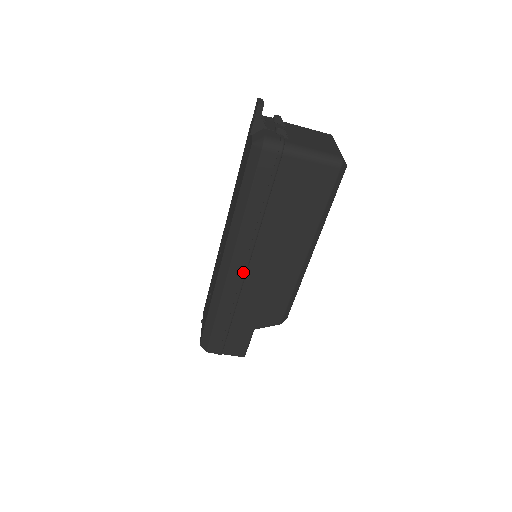
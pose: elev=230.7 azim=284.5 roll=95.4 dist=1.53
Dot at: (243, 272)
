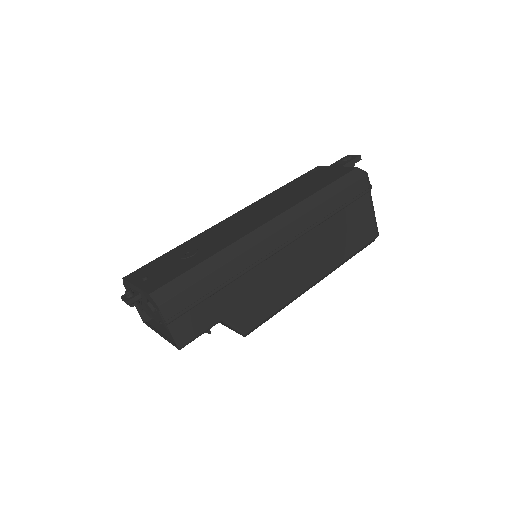
Dot at: (279, 247)
